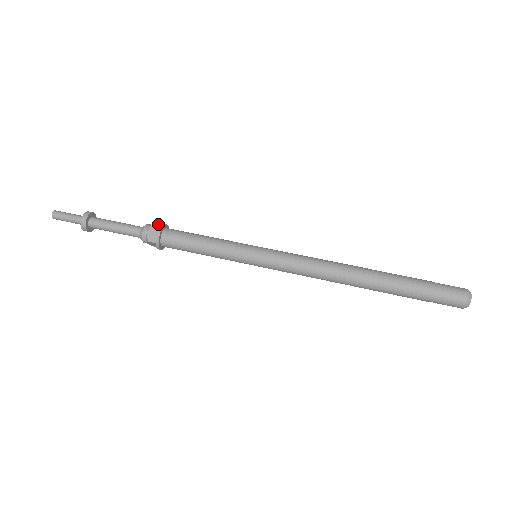
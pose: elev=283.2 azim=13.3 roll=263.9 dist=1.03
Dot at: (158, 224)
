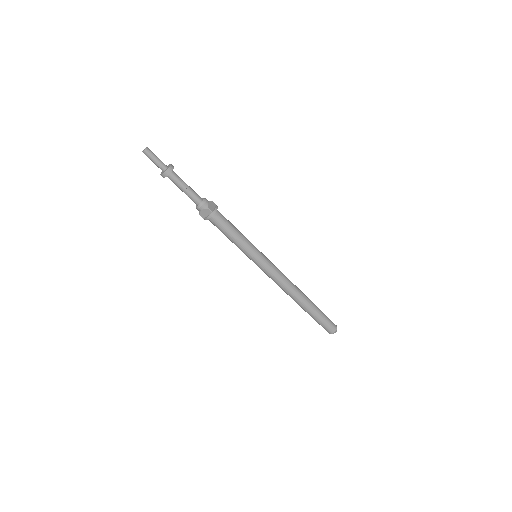
Dot at: (214, 203)
